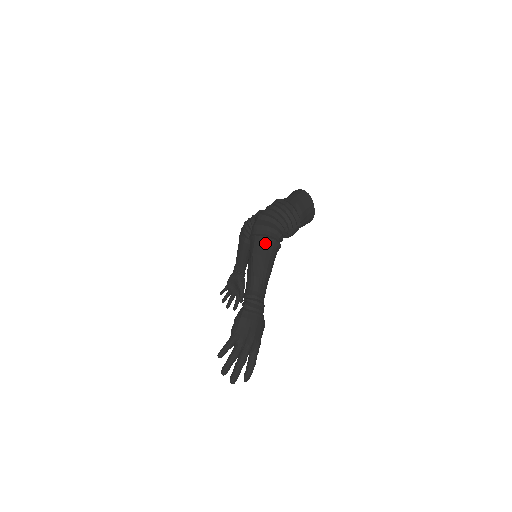
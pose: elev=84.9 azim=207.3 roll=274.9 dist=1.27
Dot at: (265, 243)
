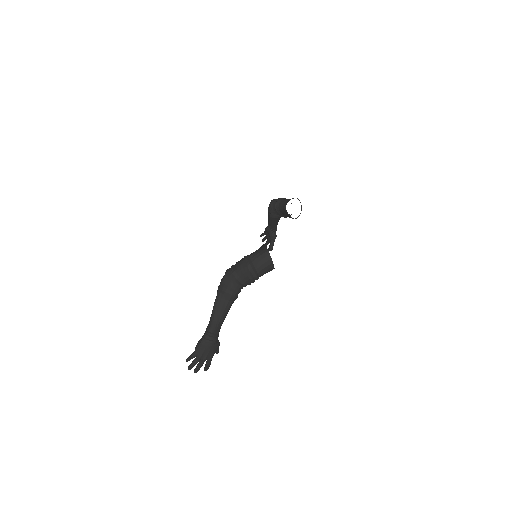
Dot at: (223, 298)
